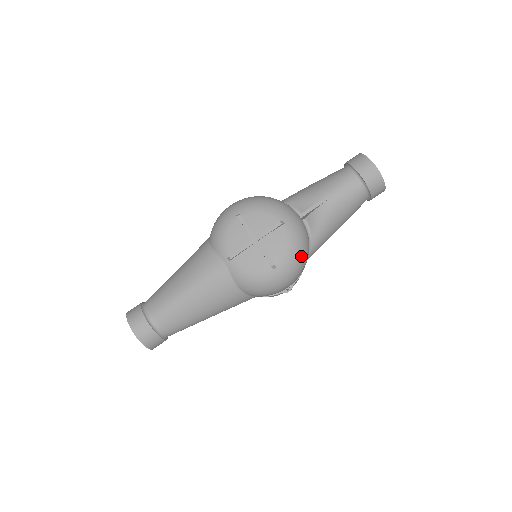
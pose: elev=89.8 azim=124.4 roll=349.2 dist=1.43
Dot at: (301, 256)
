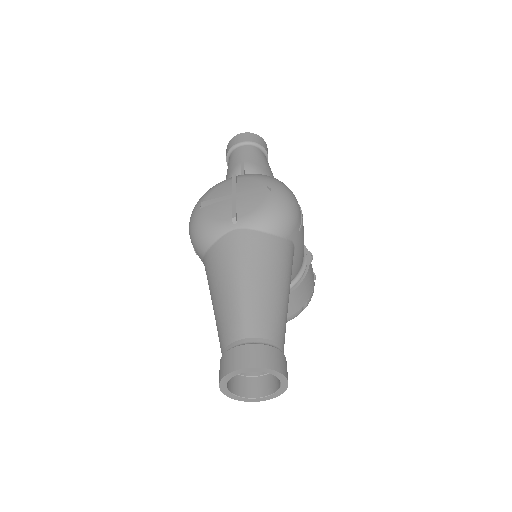
Dot at: (276, 179)
